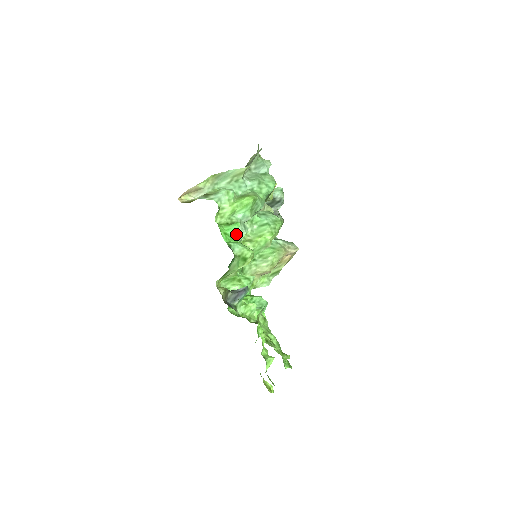
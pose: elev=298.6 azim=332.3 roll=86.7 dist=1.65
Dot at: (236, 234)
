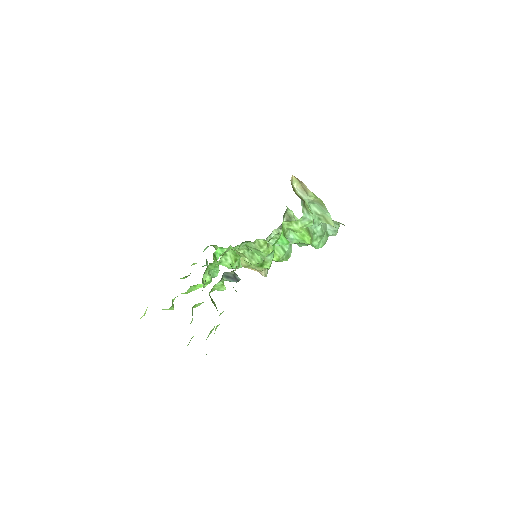
Dot at: occluded
